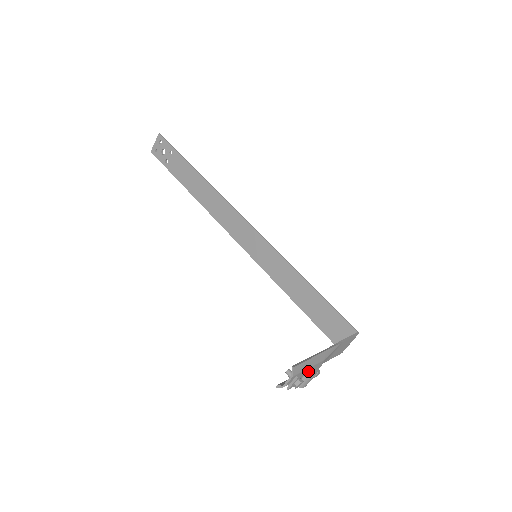
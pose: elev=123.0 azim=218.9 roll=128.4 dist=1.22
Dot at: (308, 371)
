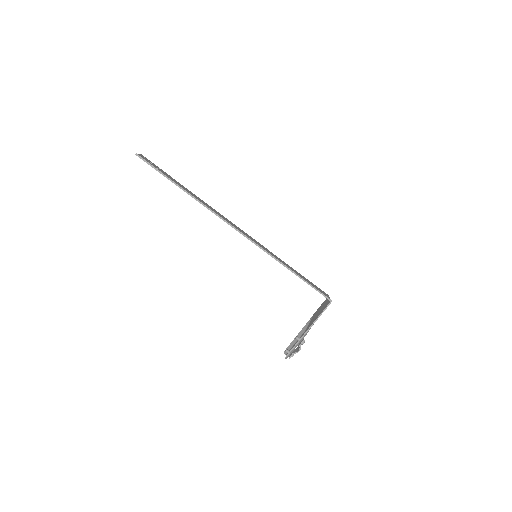
Dot at: occluded
